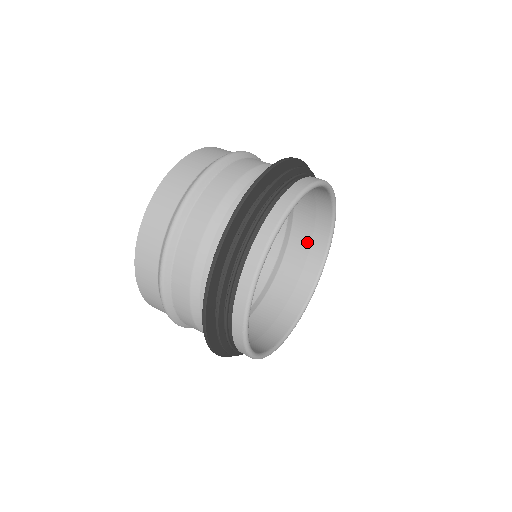
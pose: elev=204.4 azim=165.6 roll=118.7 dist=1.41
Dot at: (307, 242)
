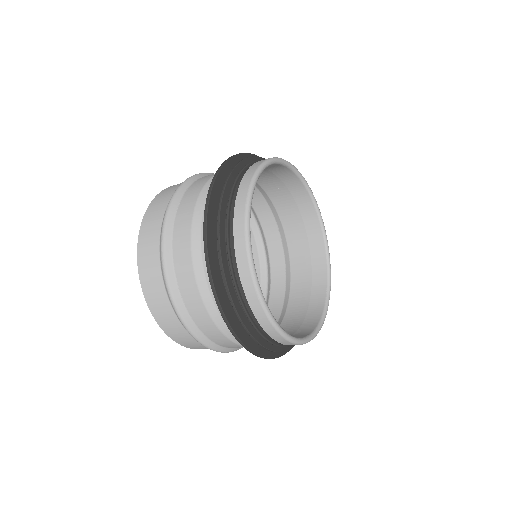
Dot at: (304, 239)
